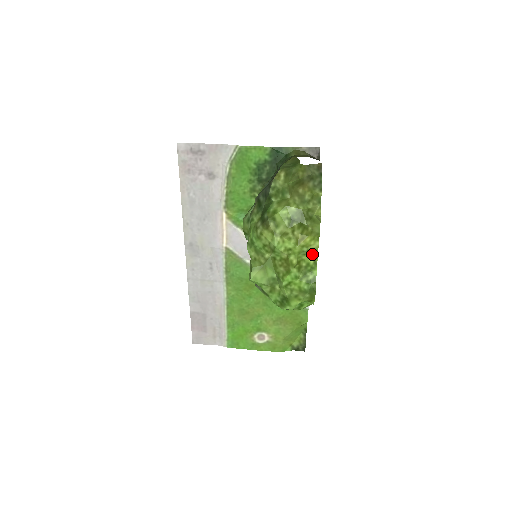
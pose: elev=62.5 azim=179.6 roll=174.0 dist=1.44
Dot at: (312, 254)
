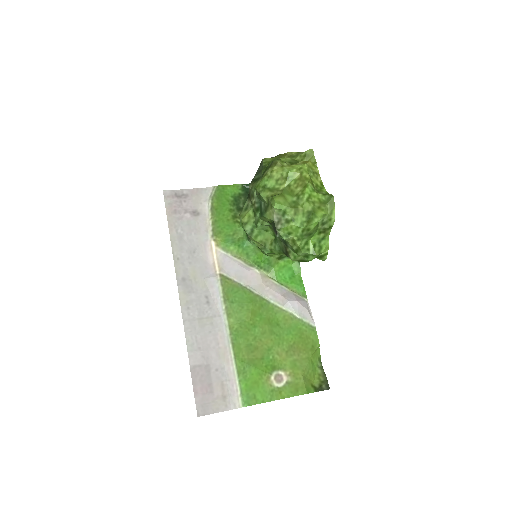
Dot at: (317, 178)
